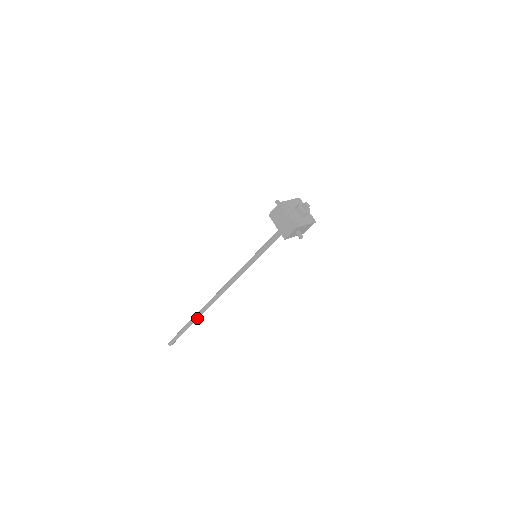
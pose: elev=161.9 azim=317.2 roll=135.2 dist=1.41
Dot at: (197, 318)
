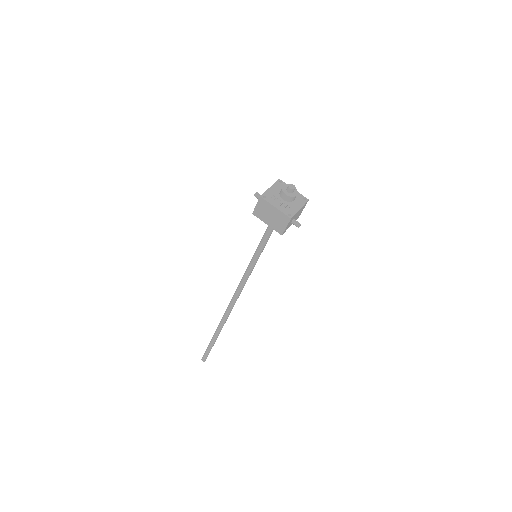
Dot at: (220, 331)
